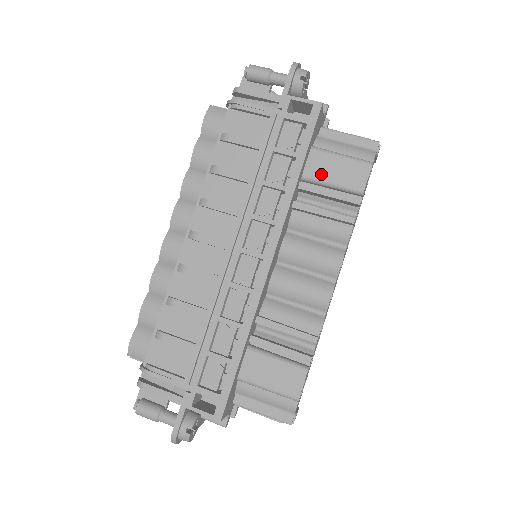
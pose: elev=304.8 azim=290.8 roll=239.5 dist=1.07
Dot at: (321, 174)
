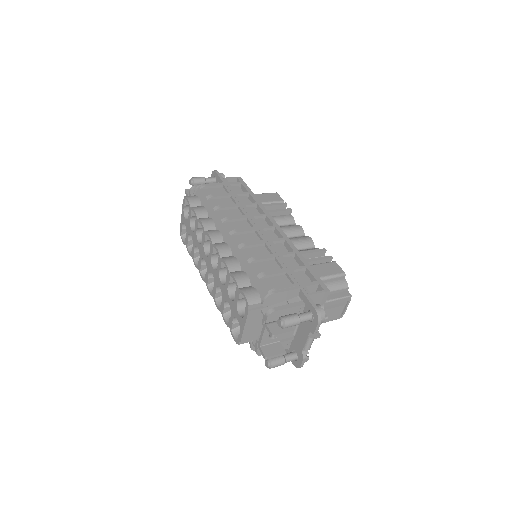
Dot at: (262, 200)
